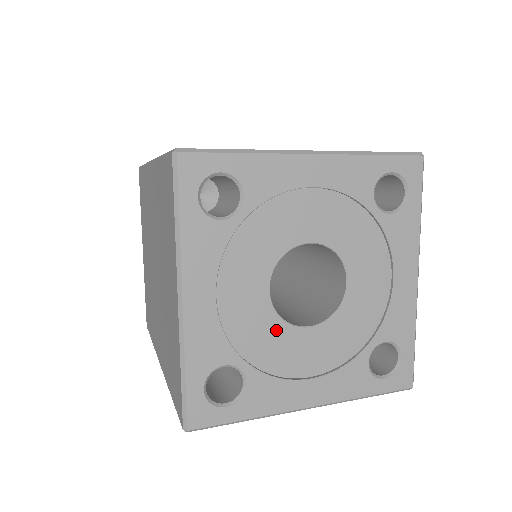
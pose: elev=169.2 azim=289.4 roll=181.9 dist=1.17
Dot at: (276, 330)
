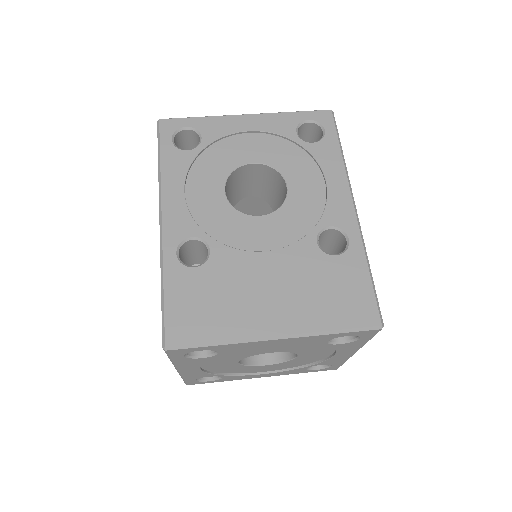
Dot at: (242, 367)
